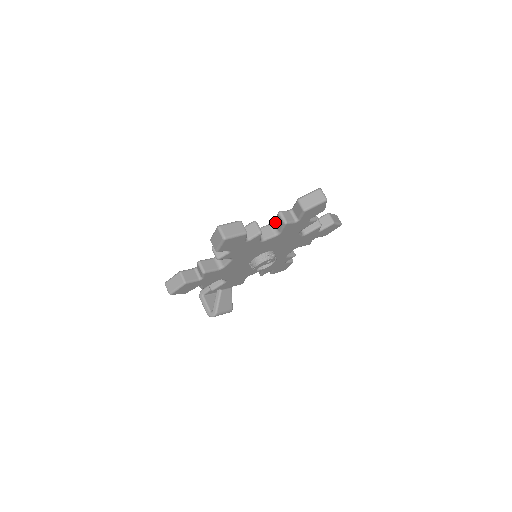
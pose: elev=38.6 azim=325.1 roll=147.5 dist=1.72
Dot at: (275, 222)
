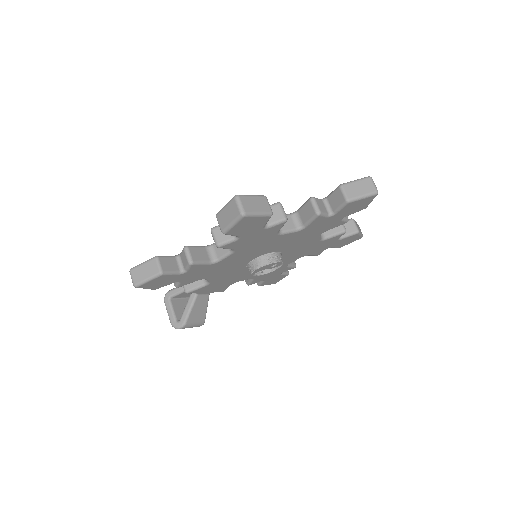
Dot at: (300, 211)
